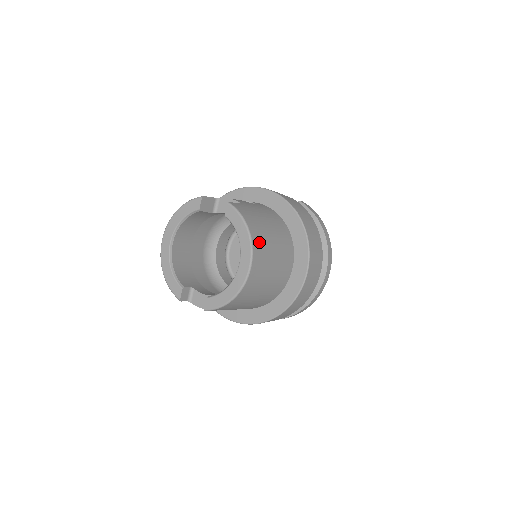
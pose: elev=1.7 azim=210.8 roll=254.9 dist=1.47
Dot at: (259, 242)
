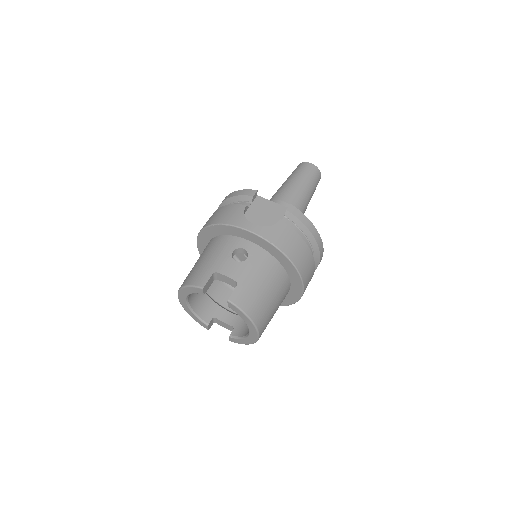
Dot at: (261, 317)
